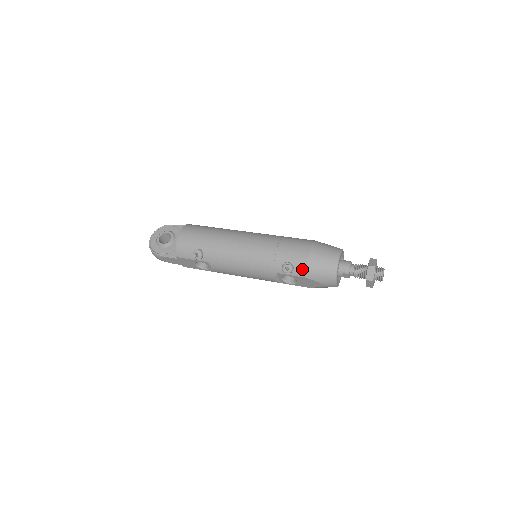
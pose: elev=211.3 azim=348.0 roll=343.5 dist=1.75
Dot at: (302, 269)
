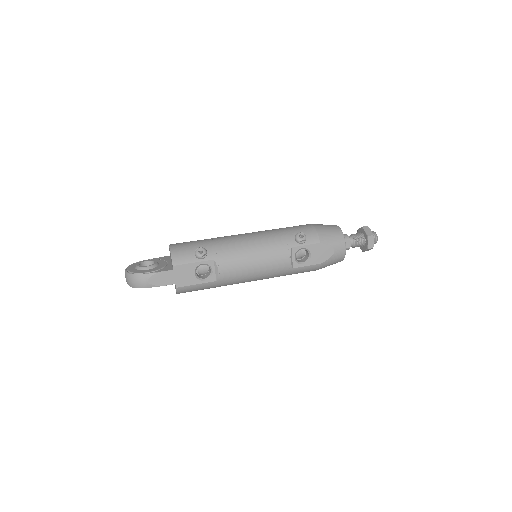
Dot at: (314, 235)
